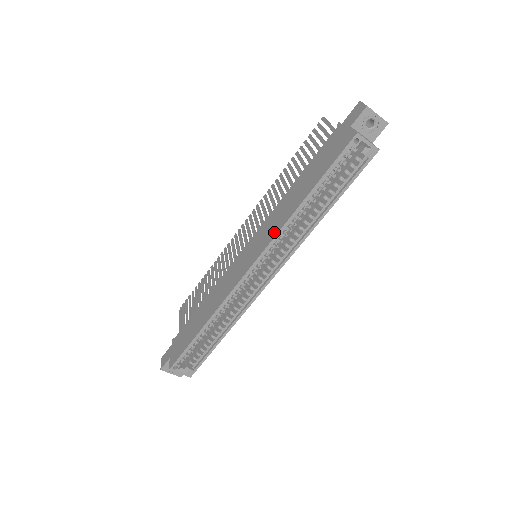
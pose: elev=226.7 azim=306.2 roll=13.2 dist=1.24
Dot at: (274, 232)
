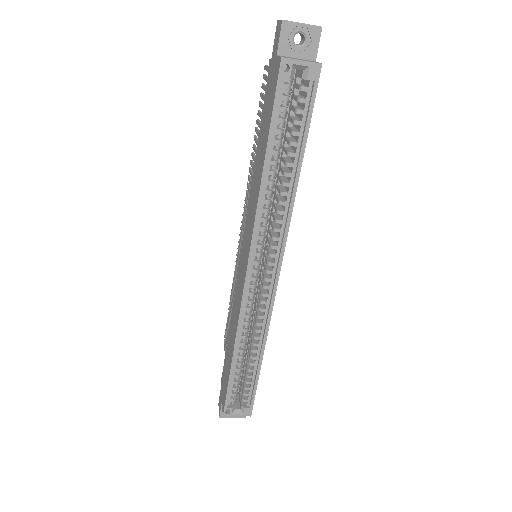
Dot at: (252, 221)
